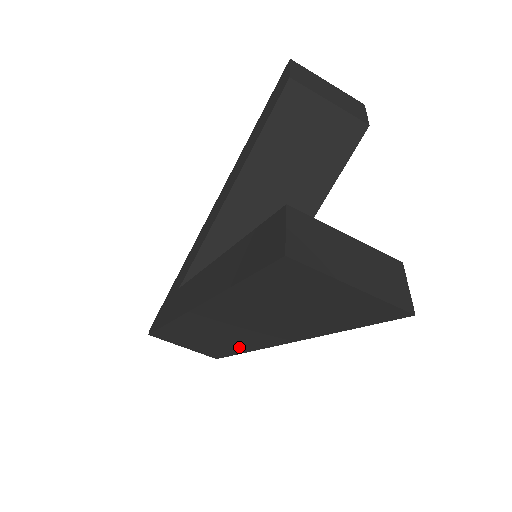
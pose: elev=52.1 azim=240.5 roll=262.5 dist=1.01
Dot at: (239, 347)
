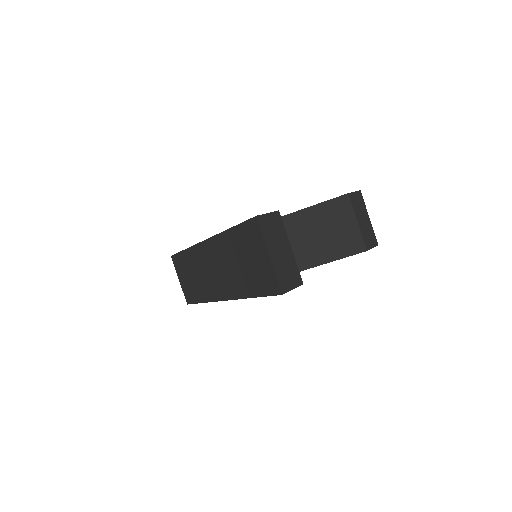
Dot at: (205, 294)
